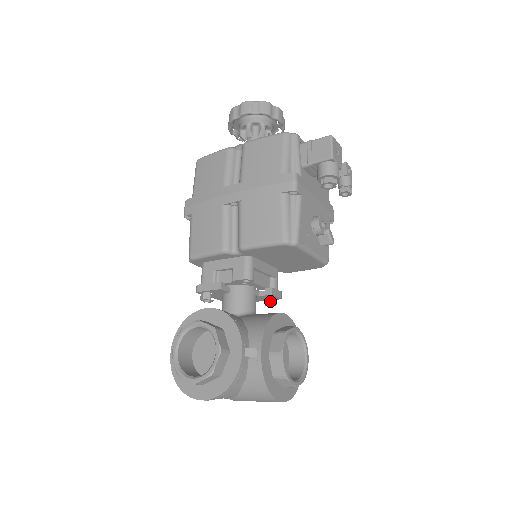
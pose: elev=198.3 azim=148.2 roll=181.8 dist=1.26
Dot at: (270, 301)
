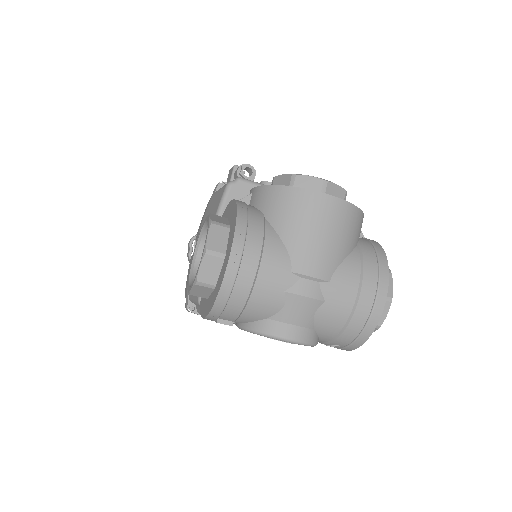
Dot at: occluded
